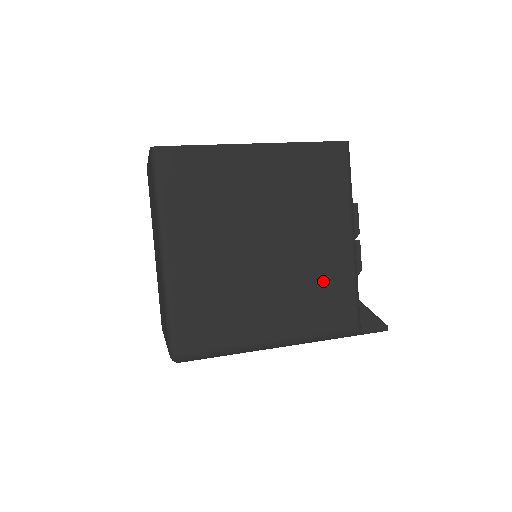
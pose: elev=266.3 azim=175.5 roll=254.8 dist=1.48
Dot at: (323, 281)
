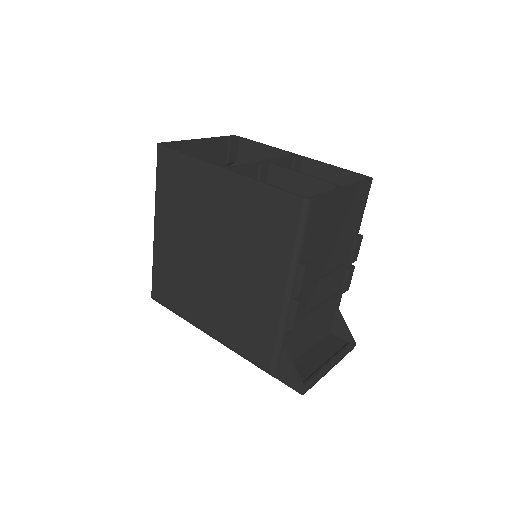
Dot at: (250, 315)
